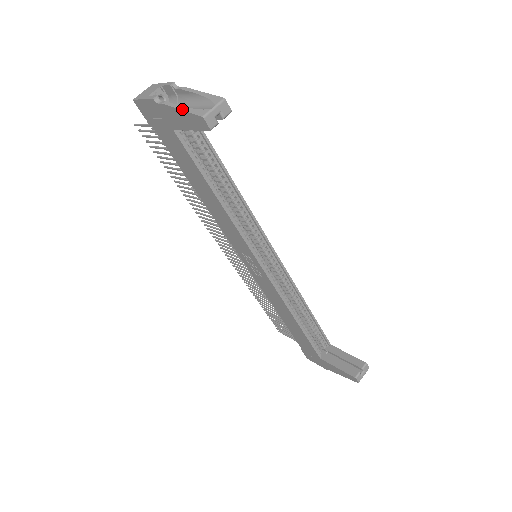
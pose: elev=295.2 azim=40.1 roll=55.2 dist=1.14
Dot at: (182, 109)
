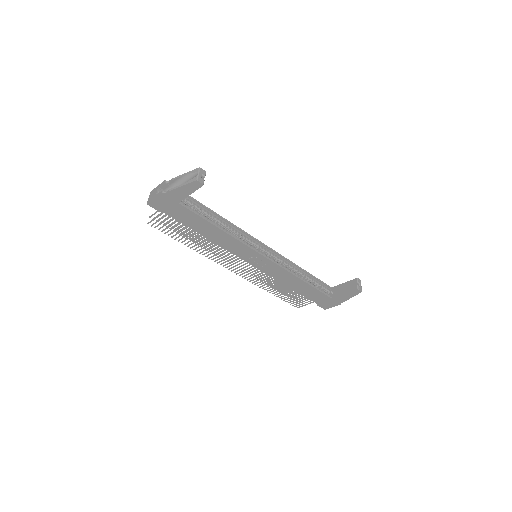
Dot at: (182, 185)
